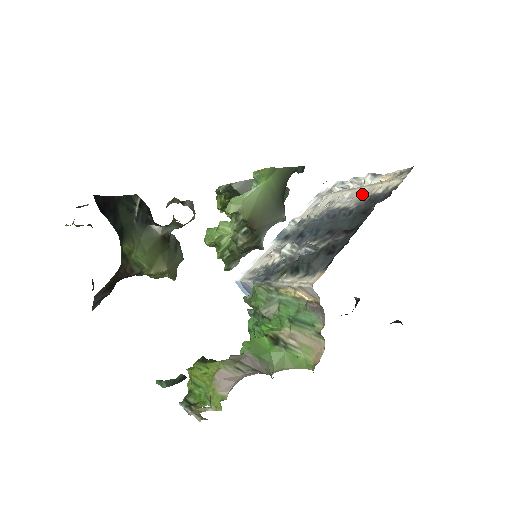
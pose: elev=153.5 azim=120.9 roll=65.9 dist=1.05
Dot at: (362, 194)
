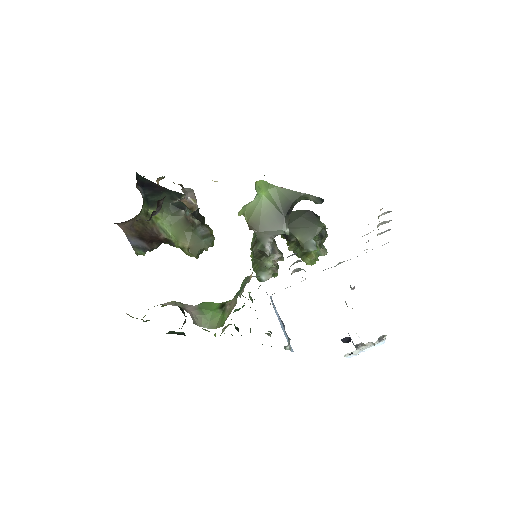
Dot at: occluded
